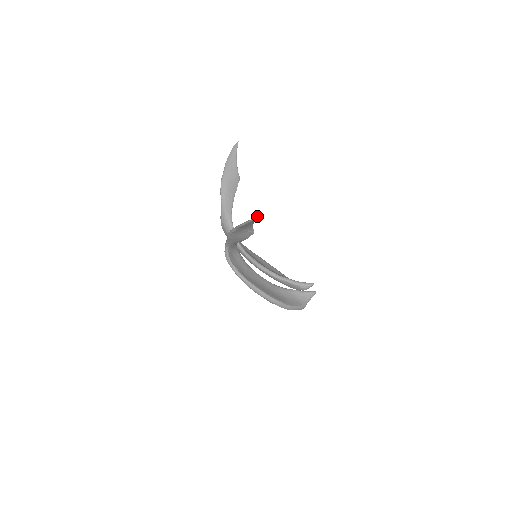
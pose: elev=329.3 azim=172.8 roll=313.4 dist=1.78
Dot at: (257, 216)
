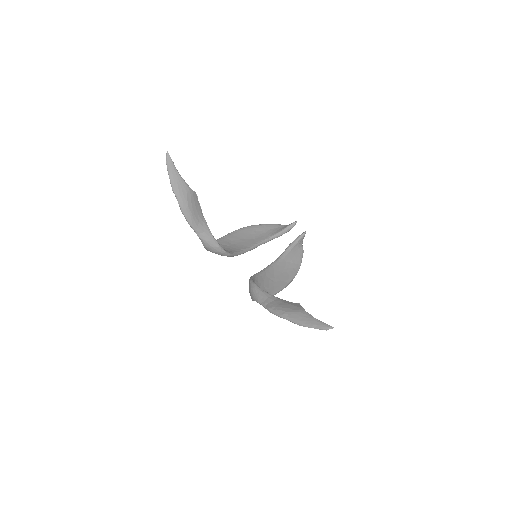
Dot at: (328, 328)
